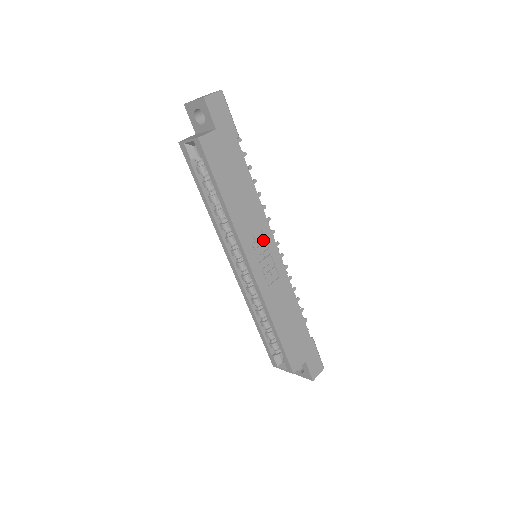
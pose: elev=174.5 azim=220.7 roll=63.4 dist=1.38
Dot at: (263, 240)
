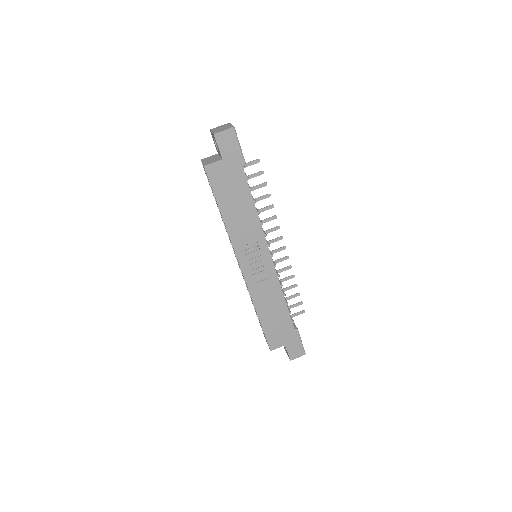
Dot at: (257, 248)
